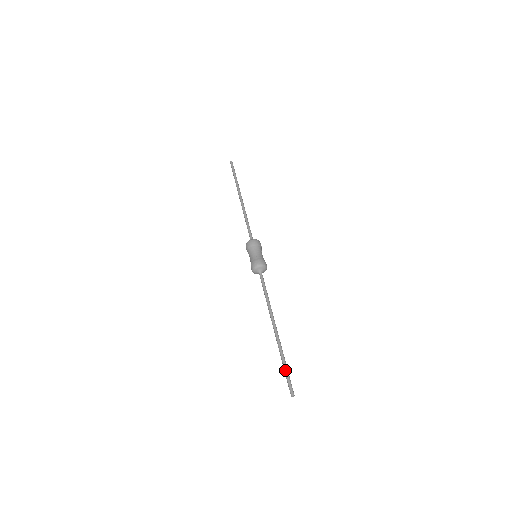
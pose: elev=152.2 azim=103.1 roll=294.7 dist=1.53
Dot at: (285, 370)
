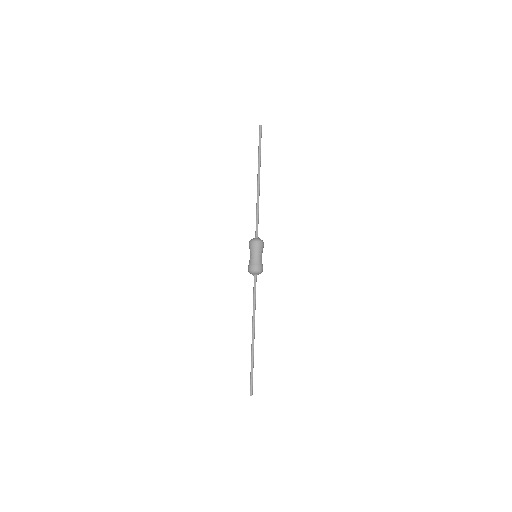
Dot at: (251, 373)
